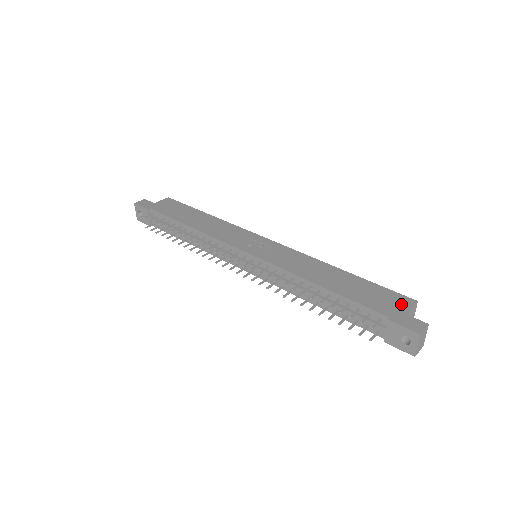
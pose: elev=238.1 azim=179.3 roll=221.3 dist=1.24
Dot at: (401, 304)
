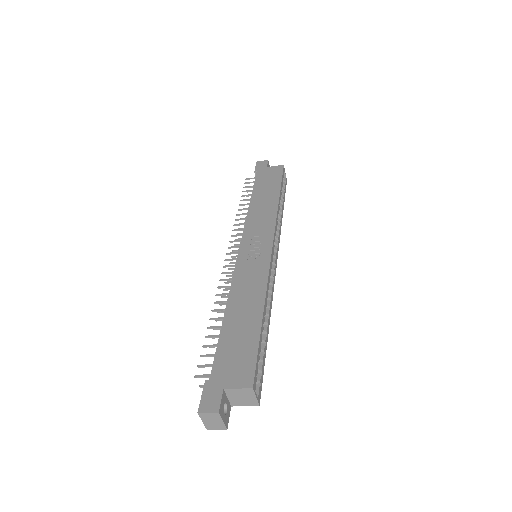
Dot at: (237, 378)
